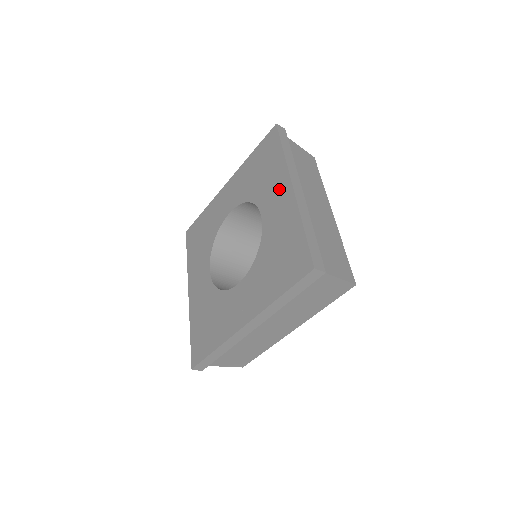
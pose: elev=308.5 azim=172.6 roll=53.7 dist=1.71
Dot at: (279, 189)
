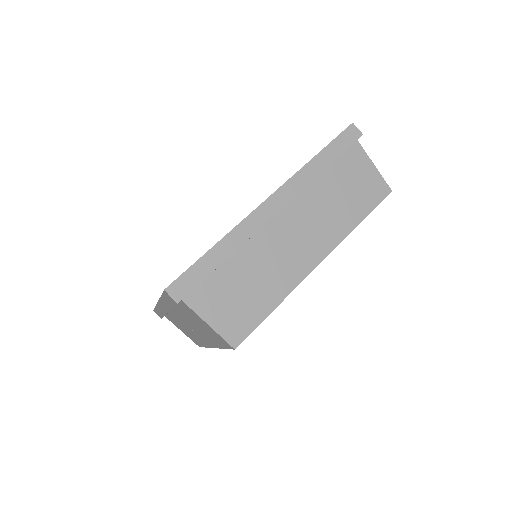
Dot at: occluded
